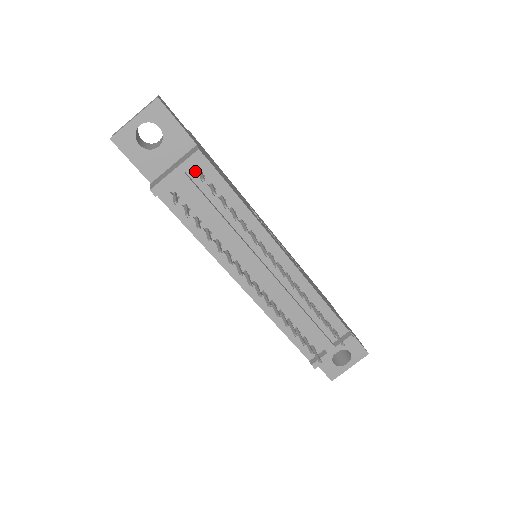
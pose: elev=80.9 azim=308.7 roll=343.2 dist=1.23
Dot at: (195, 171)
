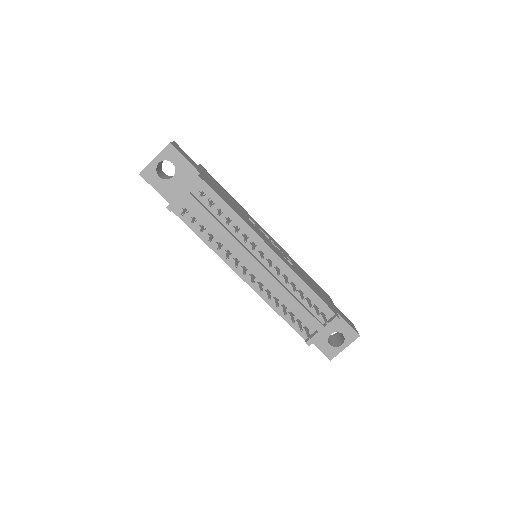
Dot at: (198, 192)
